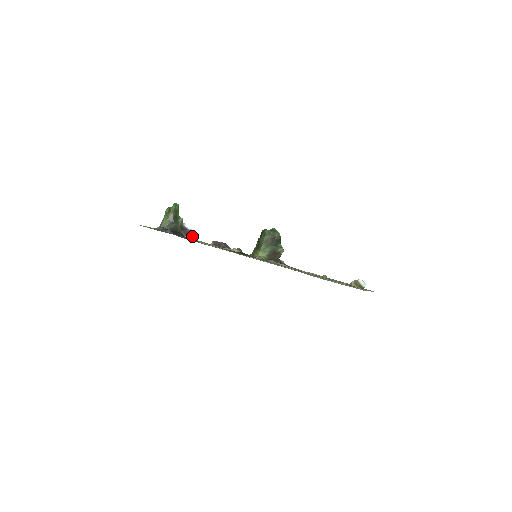
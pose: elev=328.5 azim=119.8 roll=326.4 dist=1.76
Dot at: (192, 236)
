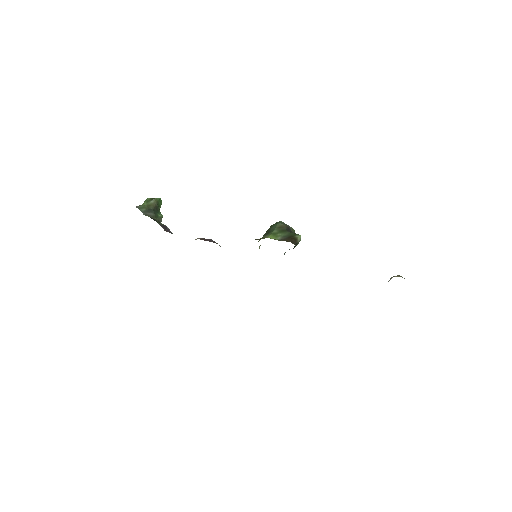
Dot at: occluded
